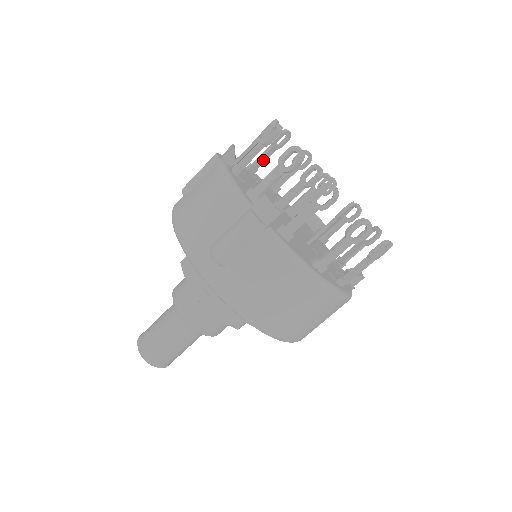
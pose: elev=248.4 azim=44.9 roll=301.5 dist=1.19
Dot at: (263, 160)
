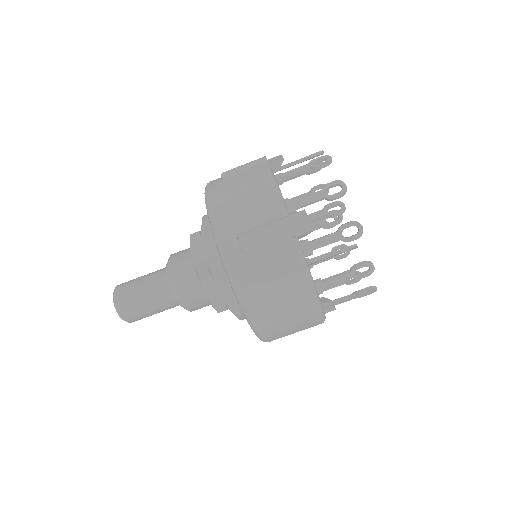
Dot at: (291, 178)
